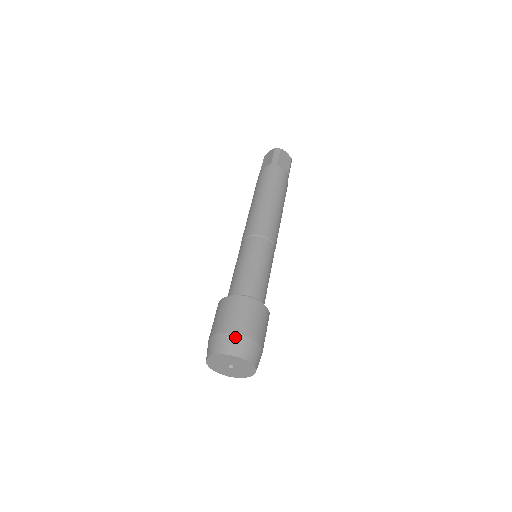
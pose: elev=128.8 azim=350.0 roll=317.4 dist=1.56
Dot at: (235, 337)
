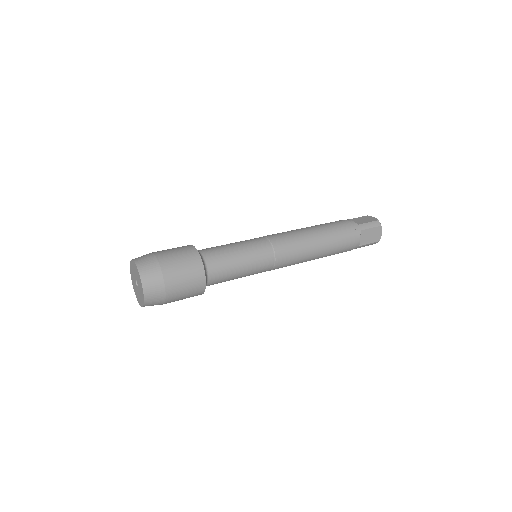
Dot at: occluded
